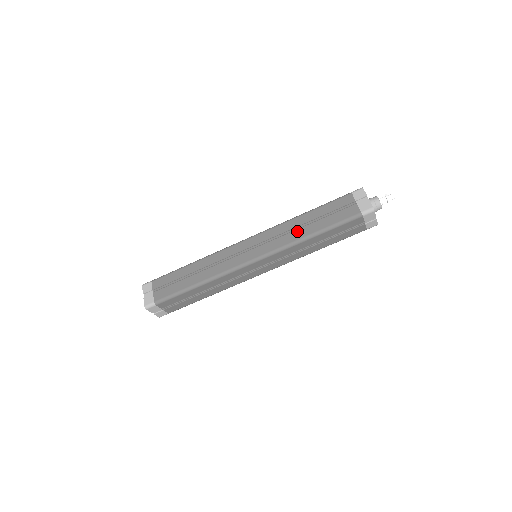
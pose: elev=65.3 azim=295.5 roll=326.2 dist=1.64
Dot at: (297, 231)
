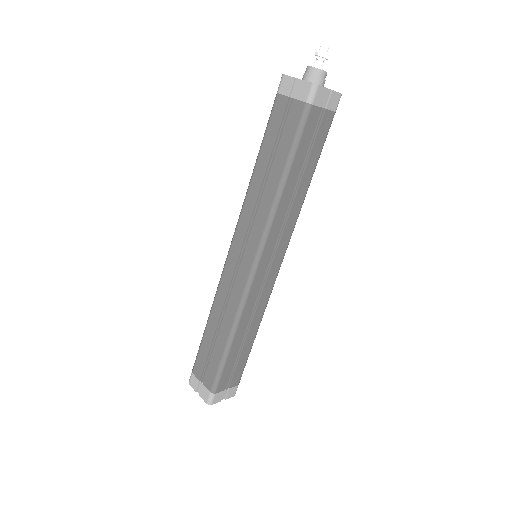
Dot at: (264, 193)
